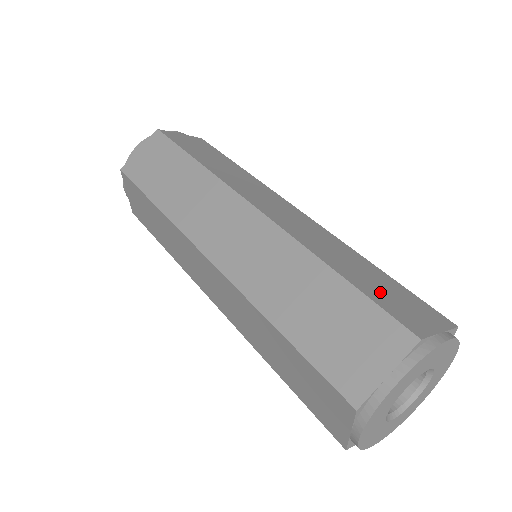
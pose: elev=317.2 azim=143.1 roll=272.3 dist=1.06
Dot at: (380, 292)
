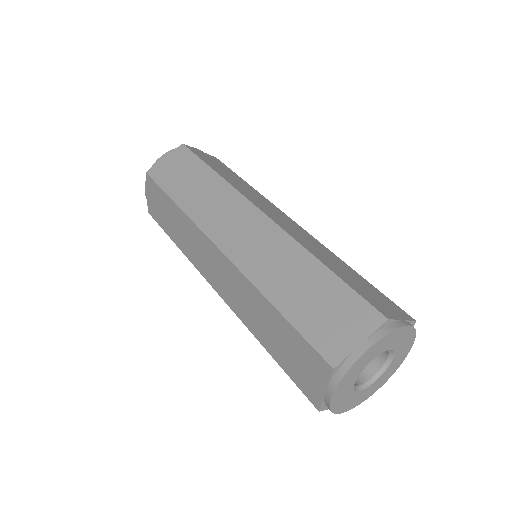
Dot at: (313, 314)
